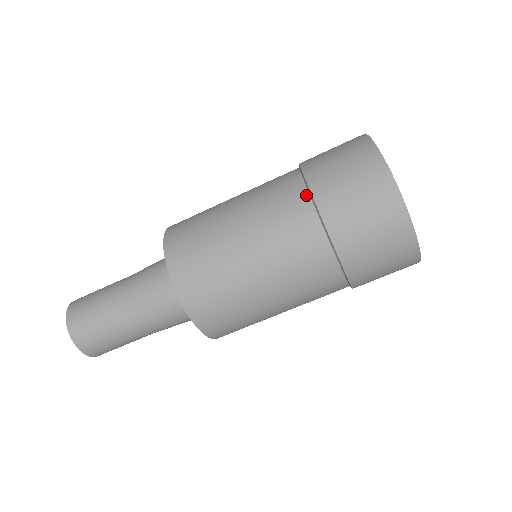
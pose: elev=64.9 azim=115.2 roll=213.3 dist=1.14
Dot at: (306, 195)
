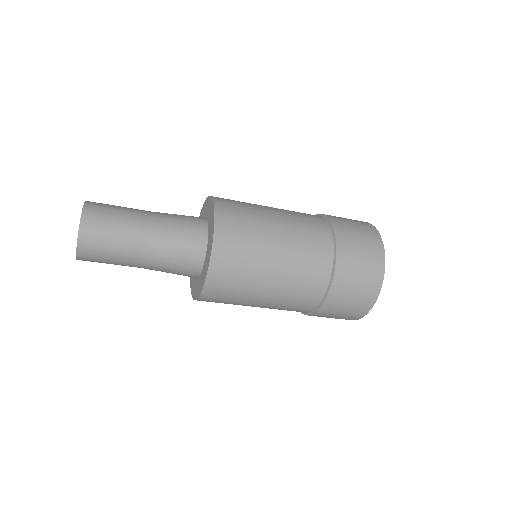
Dot at: (332, 250)
